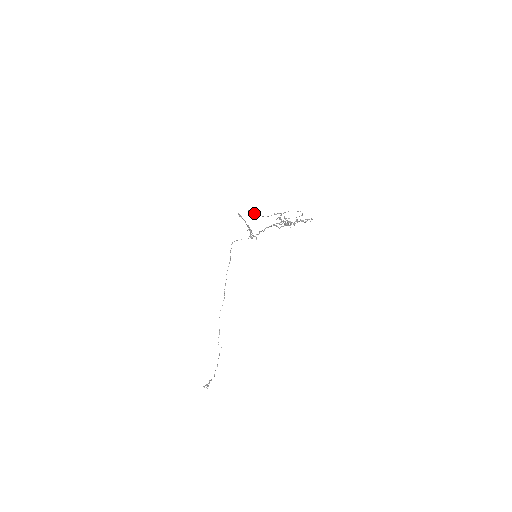
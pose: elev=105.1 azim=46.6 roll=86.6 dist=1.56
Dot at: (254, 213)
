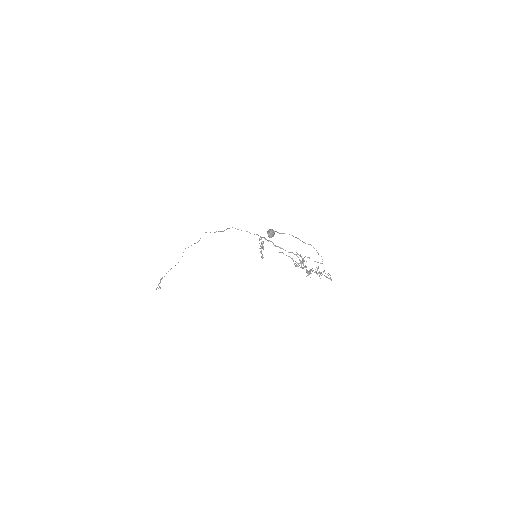
Dot at: (273, 234)
